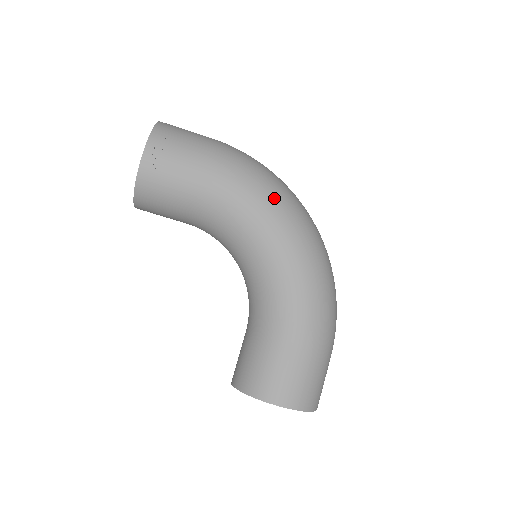
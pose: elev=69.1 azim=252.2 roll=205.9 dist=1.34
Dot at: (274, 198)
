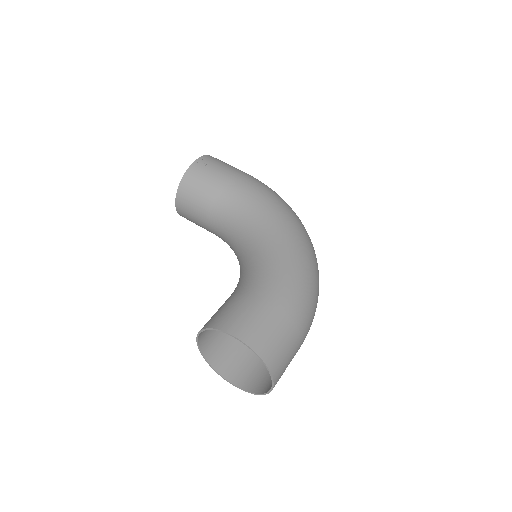
Dot at: (281, 205)
